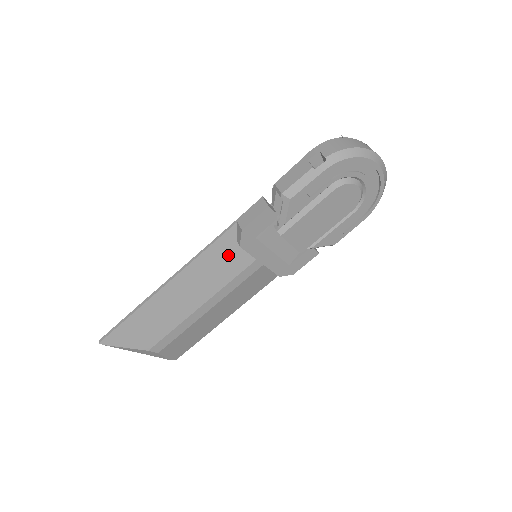
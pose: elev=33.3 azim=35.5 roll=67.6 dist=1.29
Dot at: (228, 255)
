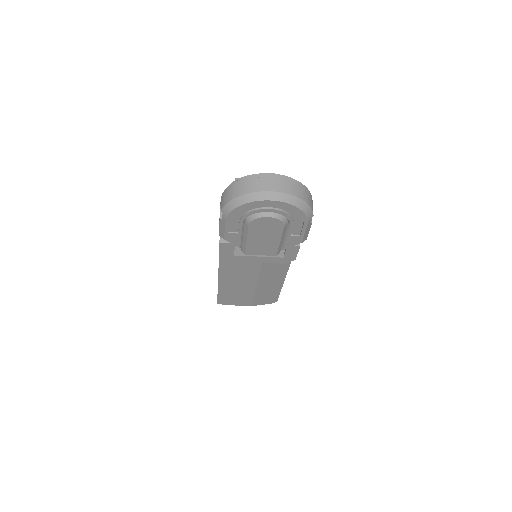
Dot at: (234, 262)
